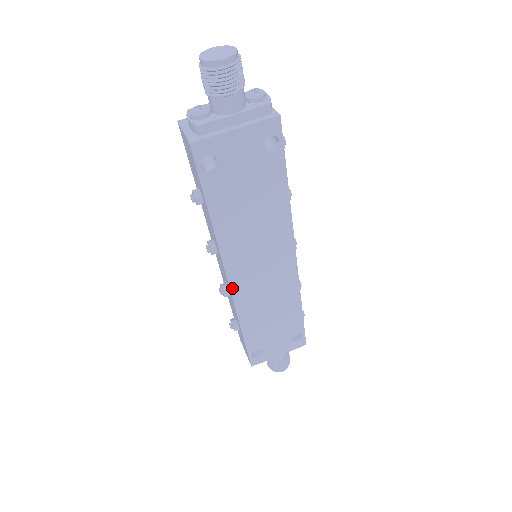
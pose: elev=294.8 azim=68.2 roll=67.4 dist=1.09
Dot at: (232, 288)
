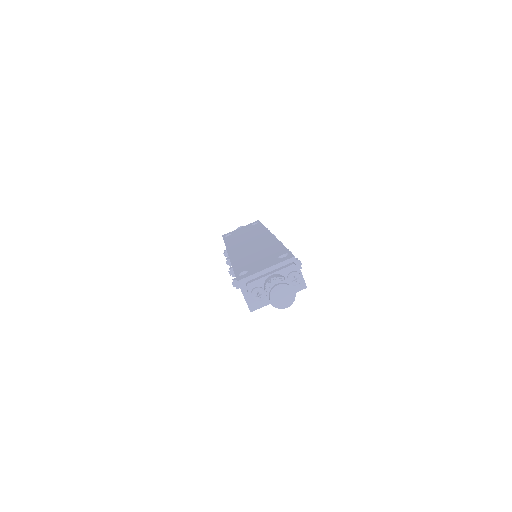
Dot at: occluded
